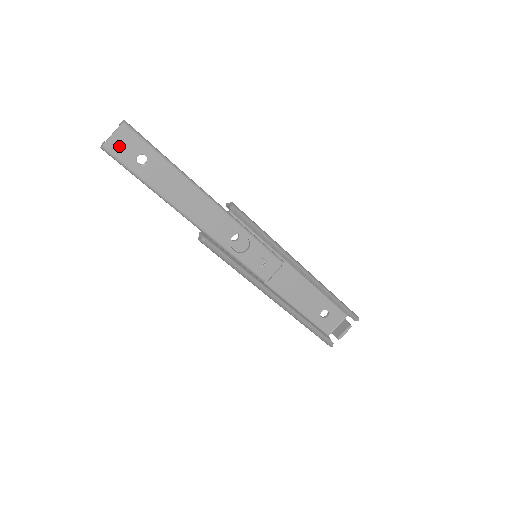
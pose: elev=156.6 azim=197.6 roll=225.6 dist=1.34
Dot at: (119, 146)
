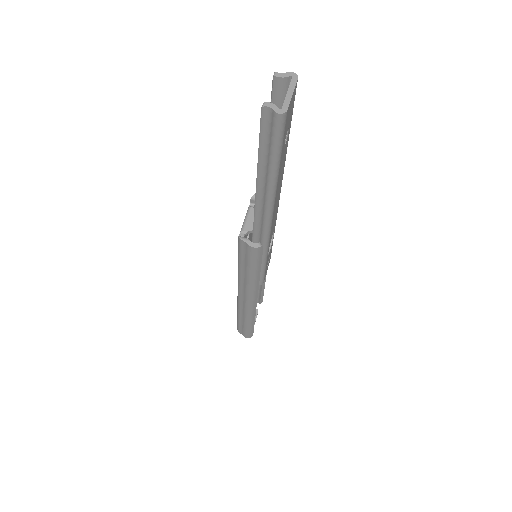
Dot at: (289, 113)
